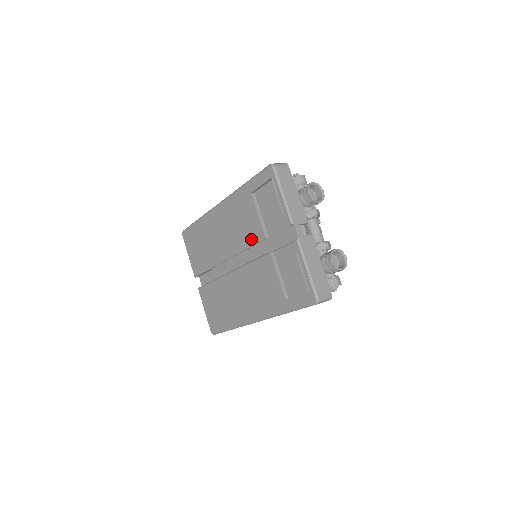
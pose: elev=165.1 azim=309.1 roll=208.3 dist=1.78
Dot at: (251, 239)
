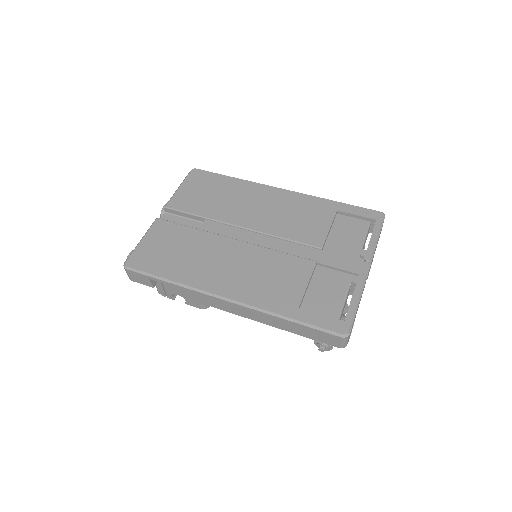
Dot at: (300, 237)
